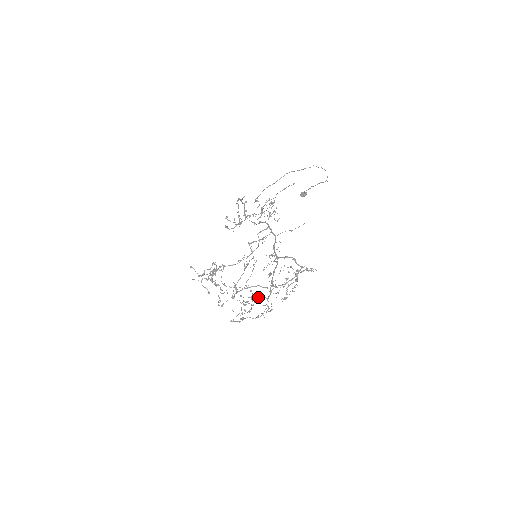
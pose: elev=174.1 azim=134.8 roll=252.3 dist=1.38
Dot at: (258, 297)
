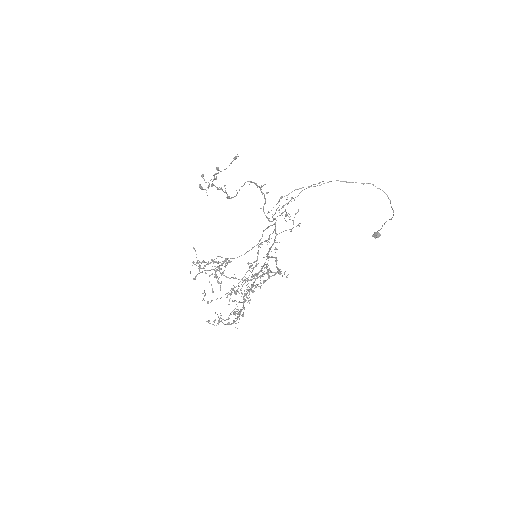
Dot at: (239, 302)
